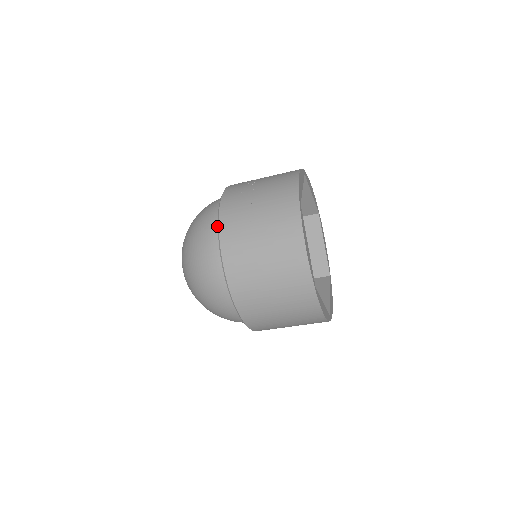
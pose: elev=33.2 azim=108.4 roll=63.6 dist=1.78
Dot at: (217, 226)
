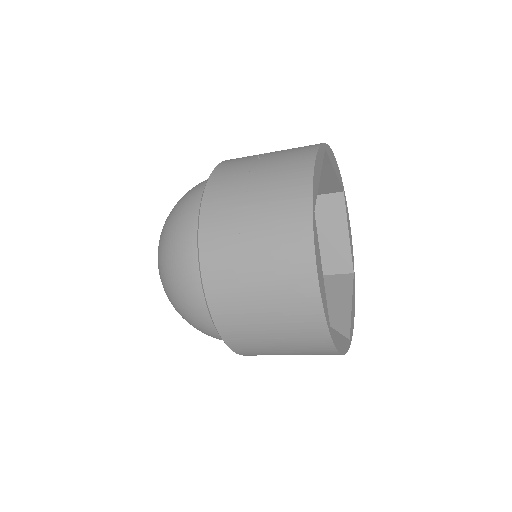
Dot at: occluded
